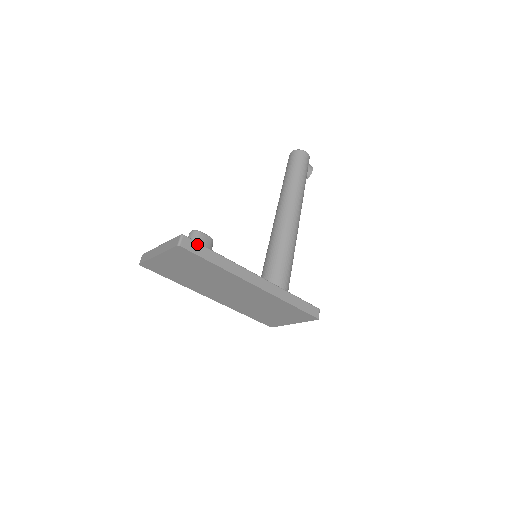
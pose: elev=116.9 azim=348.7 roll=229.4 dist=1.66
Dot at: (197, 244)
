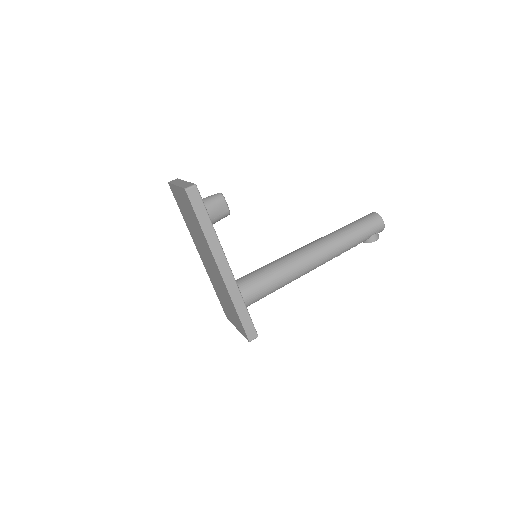
Dot at: (201, 201)
